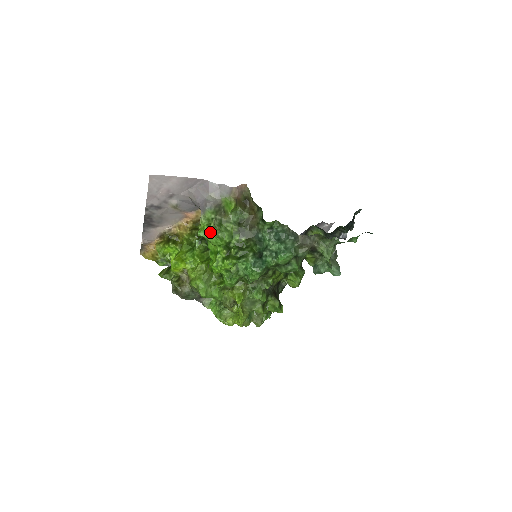
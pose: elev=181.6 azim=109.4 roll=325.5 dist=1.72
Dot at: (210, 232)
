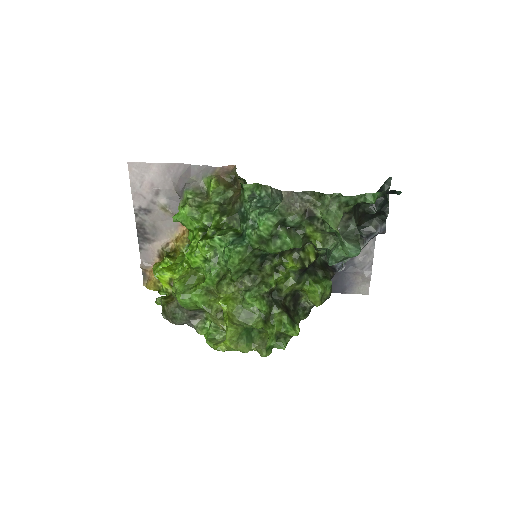
Dot at: (184, 213)
